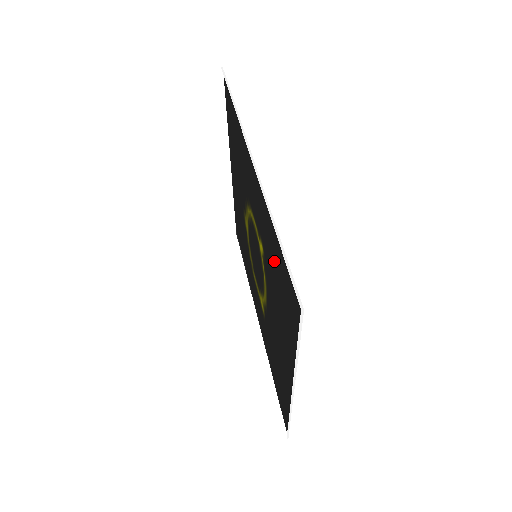
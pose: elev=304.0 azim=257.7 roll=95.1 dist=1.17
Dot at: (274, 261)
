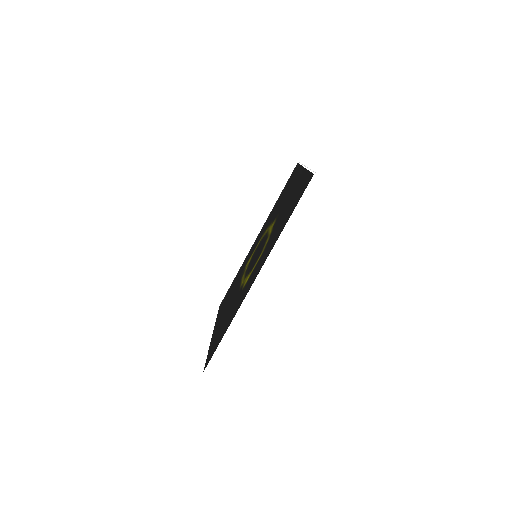
Dot at: (229, 320)
